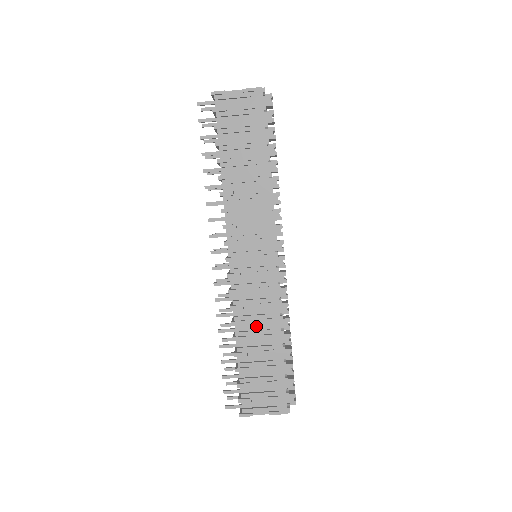
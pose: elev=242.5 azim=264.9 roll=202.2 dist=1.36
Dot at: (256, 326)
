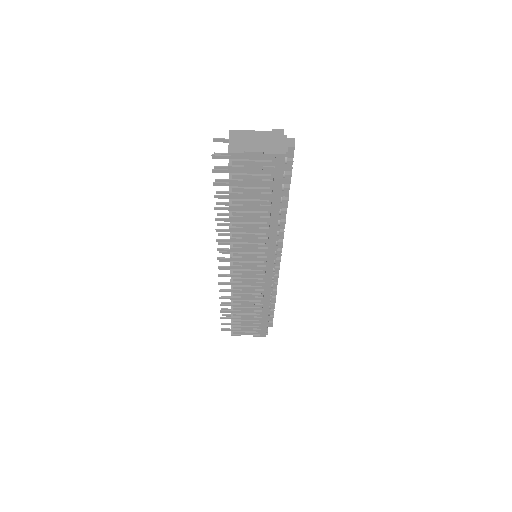
Dot at: (250, 299)
